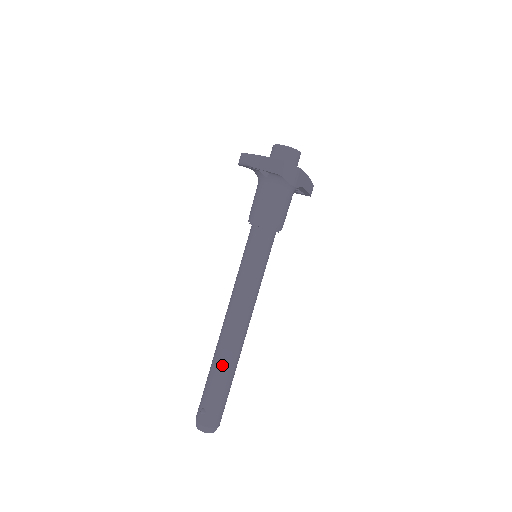
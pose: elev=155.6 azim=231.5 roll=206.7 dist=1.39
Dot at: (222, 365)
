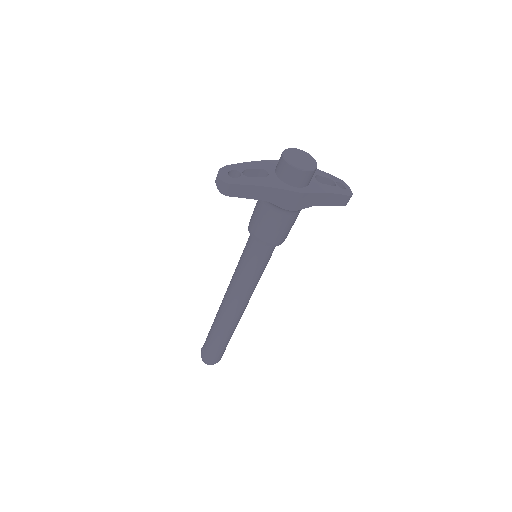
Dot at: (216, 329)
